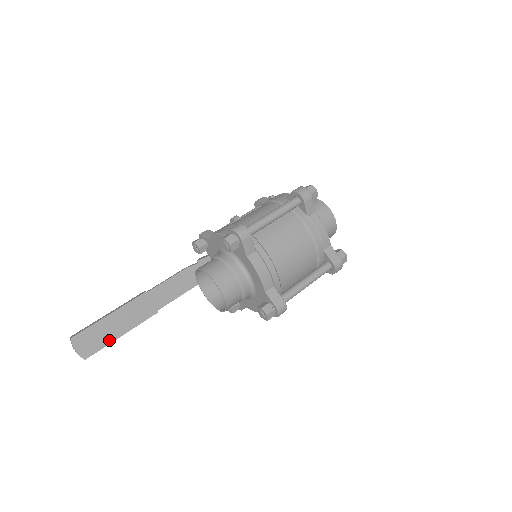
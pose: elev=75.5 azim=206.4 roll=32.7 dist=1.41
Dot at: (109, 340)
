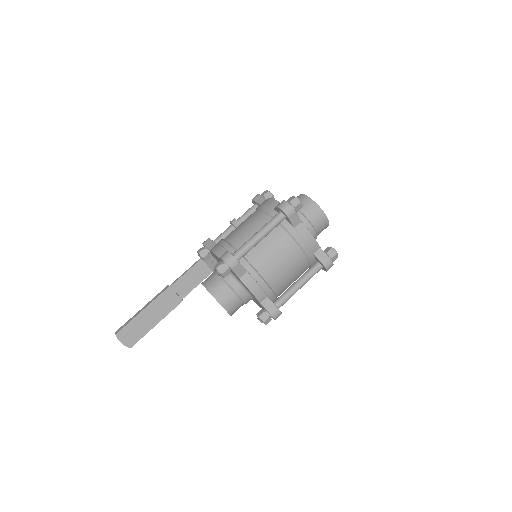
Dot at: (146, 330)
